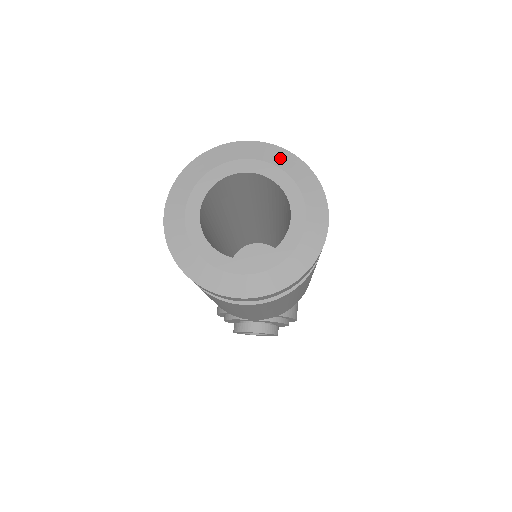
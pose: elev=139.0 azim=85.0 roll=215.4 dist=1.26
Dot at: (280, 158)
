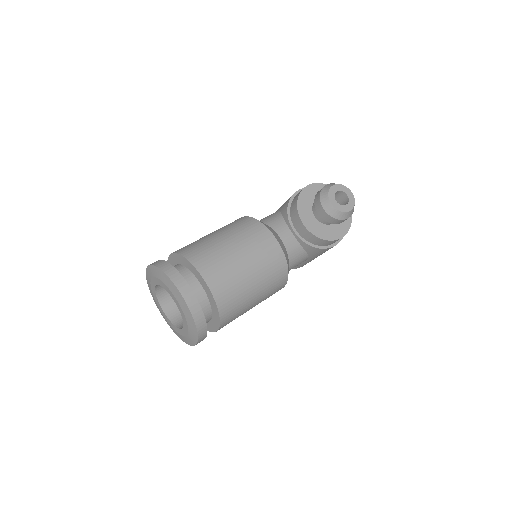
Dot at: (187, 314)
